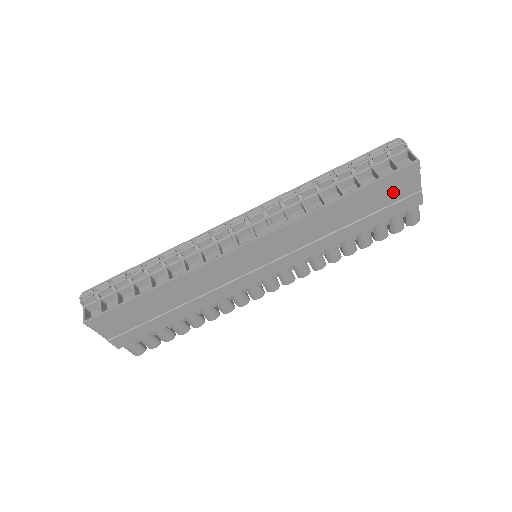
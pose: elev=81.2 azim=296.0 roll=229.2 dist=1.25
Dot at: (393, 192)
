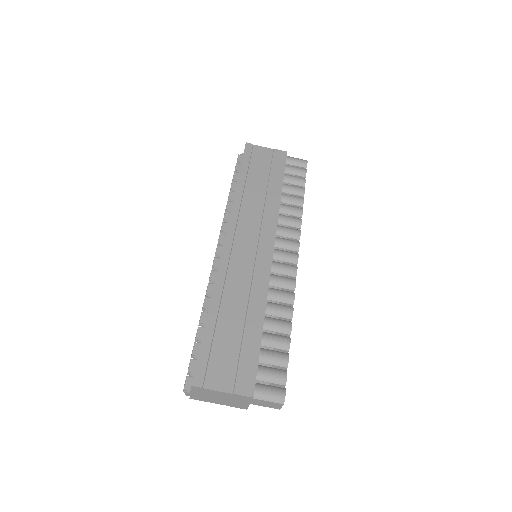
Dot at: (260, 161)
